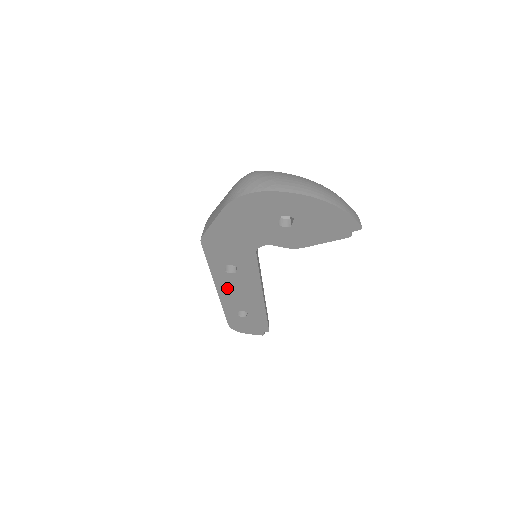
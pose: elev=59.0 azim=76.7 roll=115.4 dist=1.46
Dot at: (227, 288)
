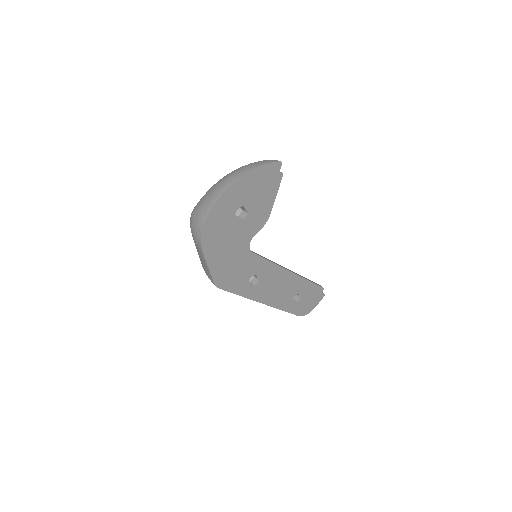
Dot at: (267, 295)
